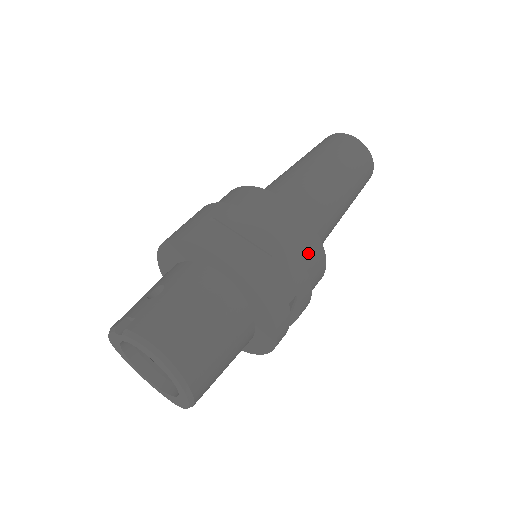
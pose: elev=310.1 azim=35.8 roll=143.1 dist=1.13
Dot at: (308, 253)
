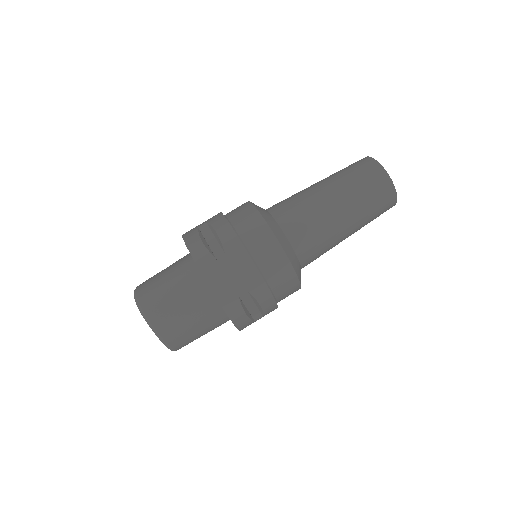
Dot at: (266, 257)
